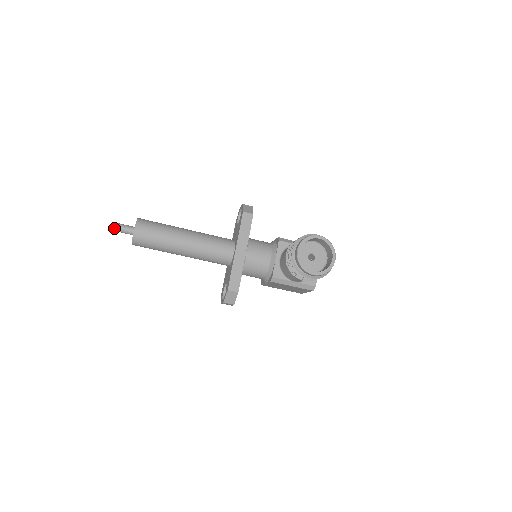
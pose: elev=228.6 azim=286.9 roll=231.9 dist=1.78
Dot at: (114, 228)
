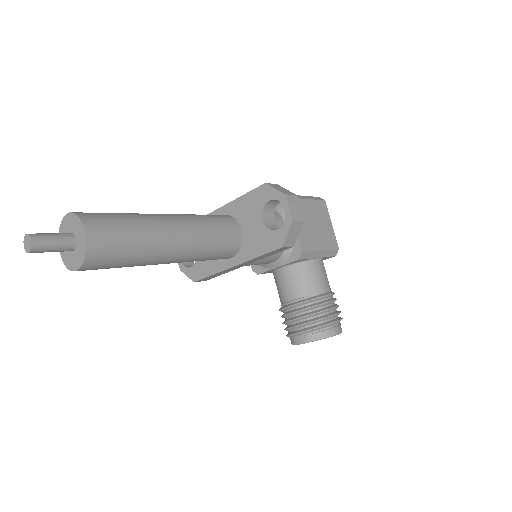
Dot at: (26, 252)
